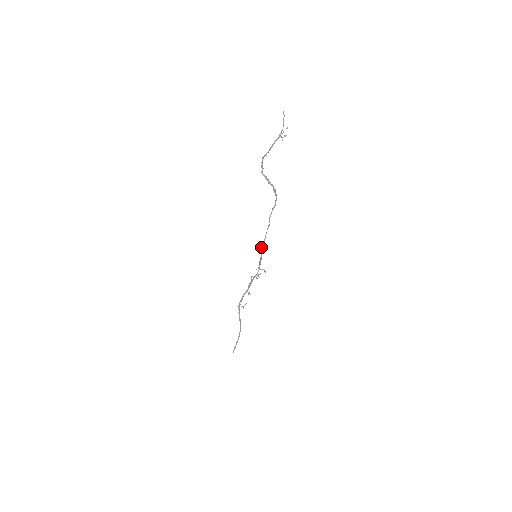
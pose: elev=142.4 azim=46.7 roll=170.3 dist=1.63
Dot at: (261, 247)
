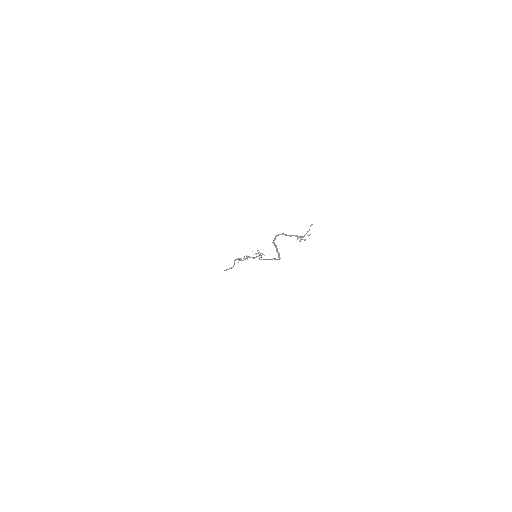
Dot at: occluded
